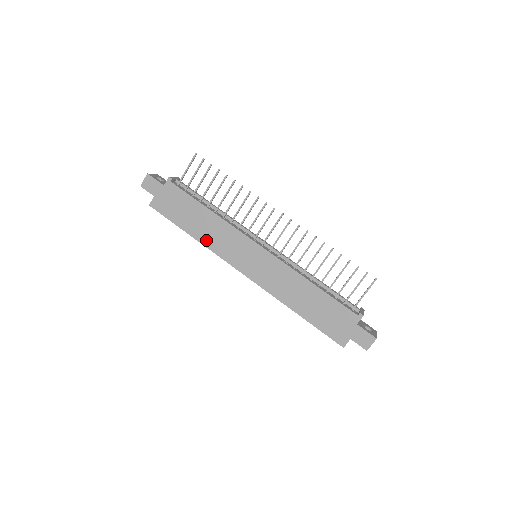
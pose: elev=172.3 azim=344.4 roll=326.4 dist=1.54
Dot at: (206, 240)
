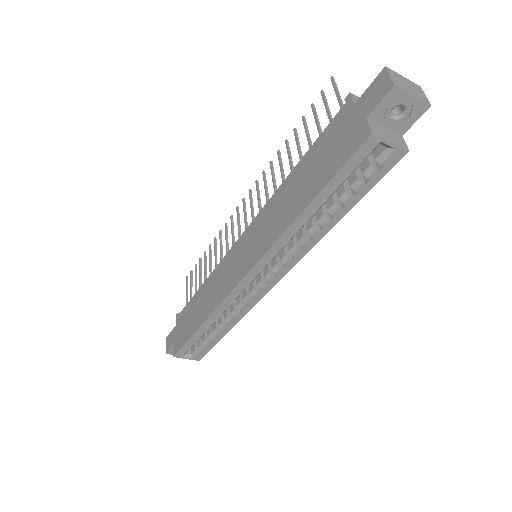
Dot at: (210, 308)
